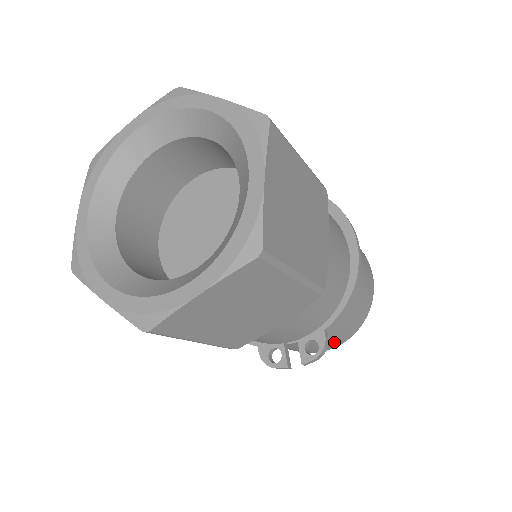
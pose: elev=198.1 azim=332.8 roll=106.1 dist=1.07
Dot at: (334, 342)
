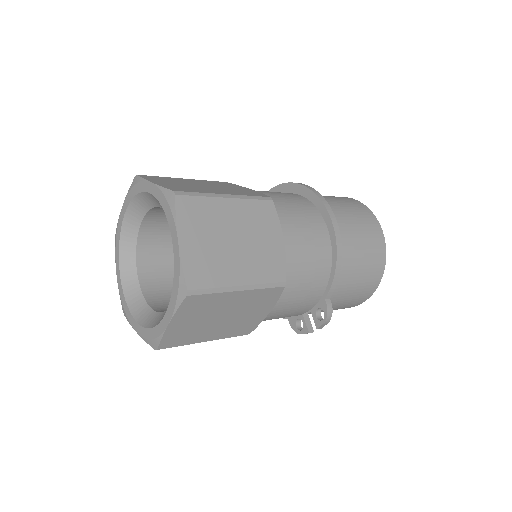
Dot at: (359, 298)
